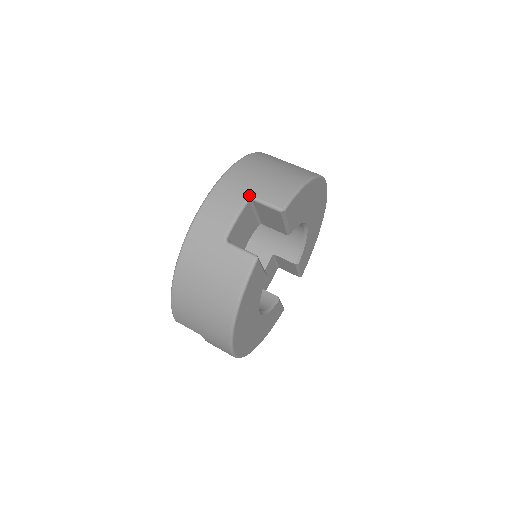
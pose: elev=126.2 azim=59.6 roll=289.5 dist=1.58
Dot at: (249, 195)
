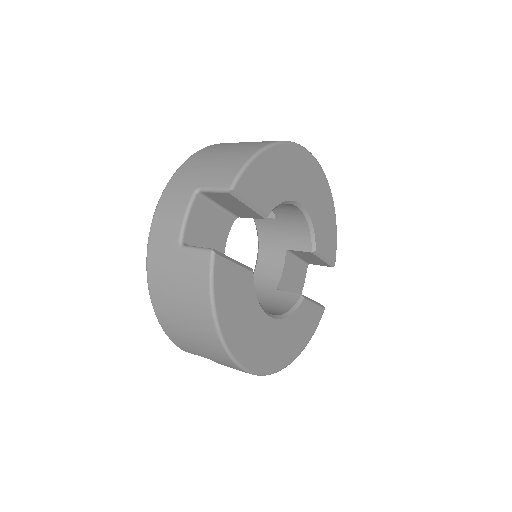
Dot at: (195, 188)
